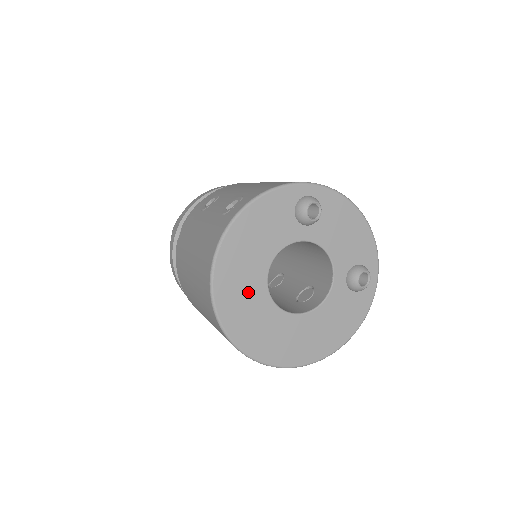
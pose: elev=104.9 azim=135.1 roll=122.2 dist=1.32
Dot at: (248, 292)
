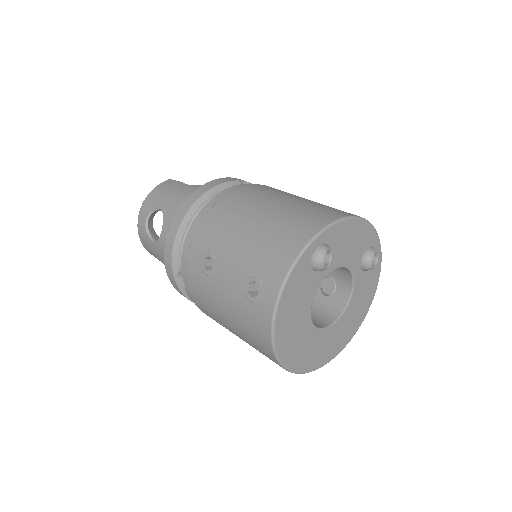
Dot at: (304, 342)
